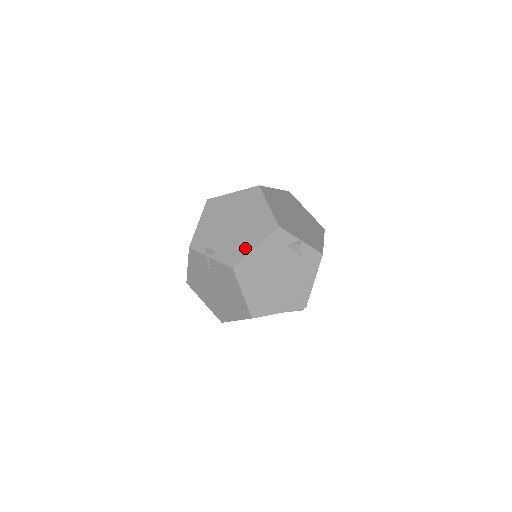
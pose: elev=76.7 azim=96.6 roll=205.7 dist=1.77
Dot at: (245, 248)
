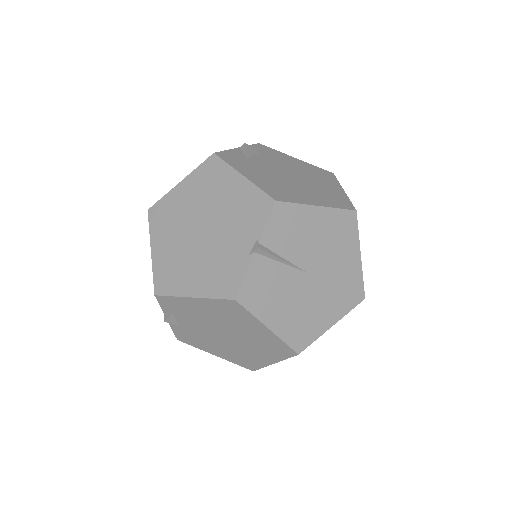
Dot at: (206, 348)
